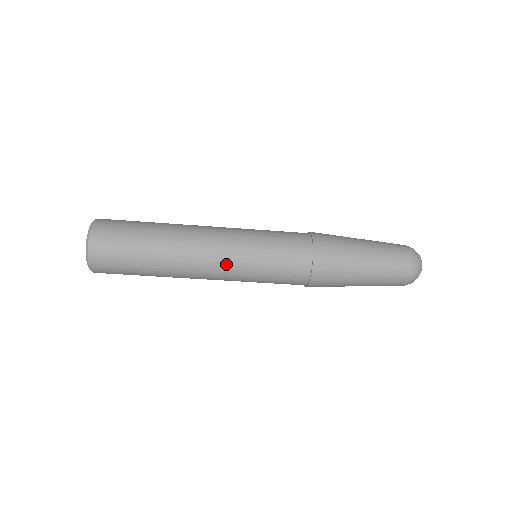
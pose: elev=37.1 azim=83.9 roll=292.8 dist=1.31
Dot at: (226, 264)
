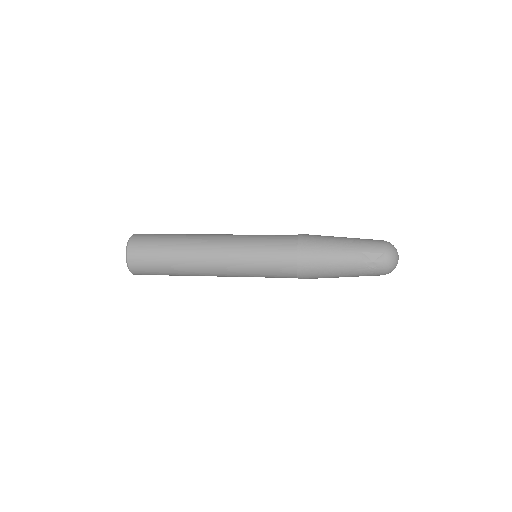
Dot at: occluded
